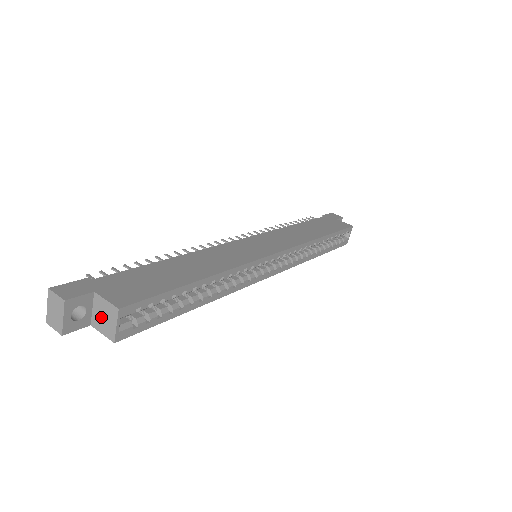
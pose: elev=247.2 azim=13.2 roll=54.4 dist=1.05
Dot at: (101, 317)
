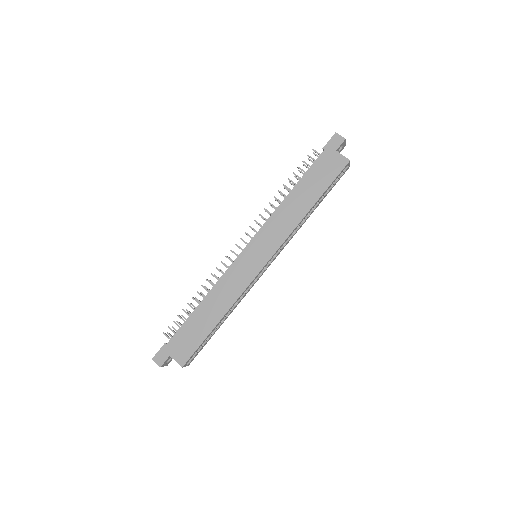
Dot at: occluded
